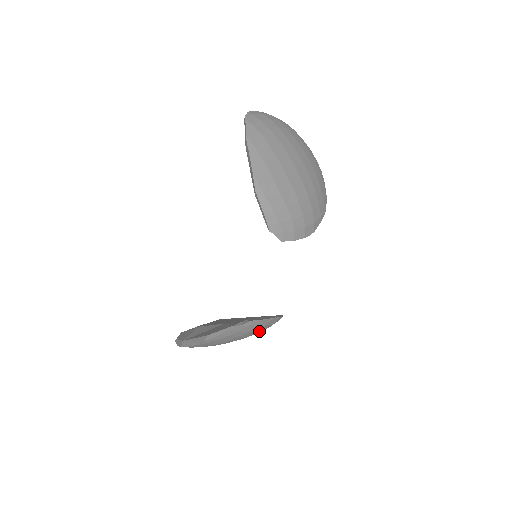
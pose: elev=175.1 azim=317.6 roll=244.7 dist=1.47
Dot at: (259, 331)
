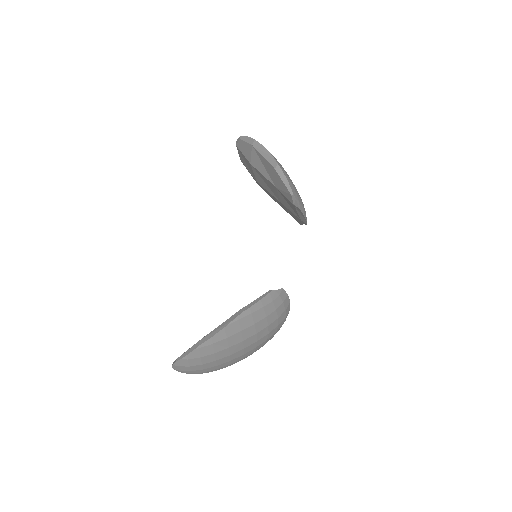
Dot at: (275, 324)
